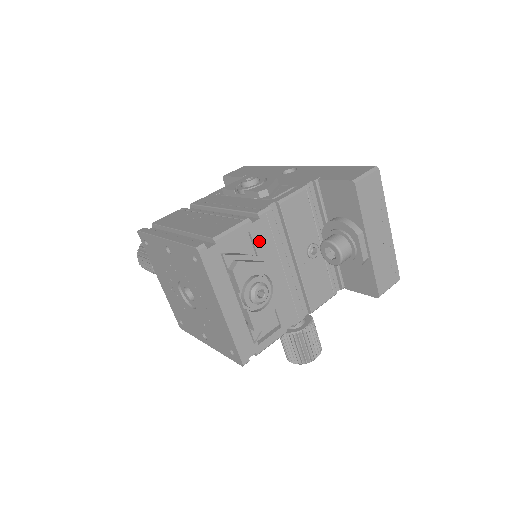
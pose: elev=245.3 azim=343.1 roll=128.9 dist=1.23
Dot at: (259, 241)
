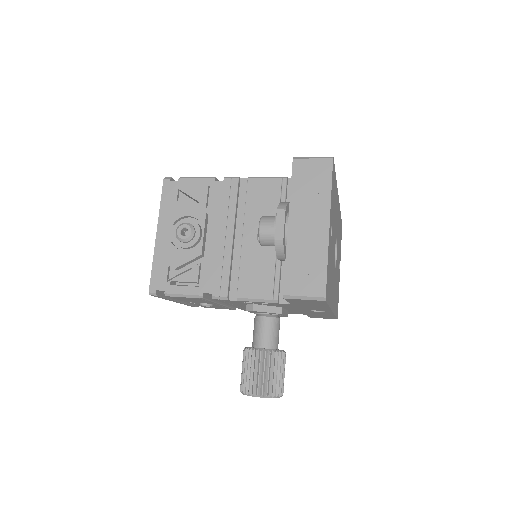
Dot at: (214, 198)
